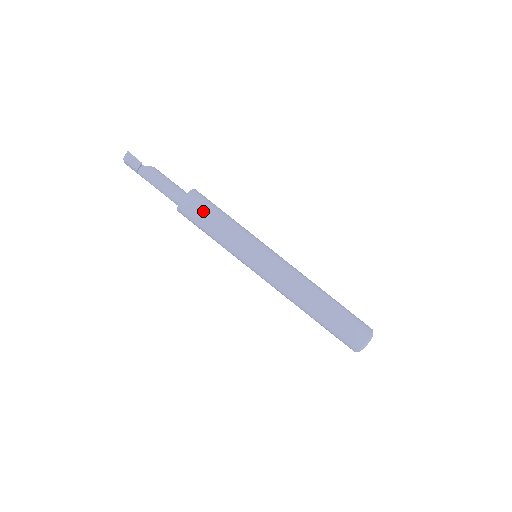
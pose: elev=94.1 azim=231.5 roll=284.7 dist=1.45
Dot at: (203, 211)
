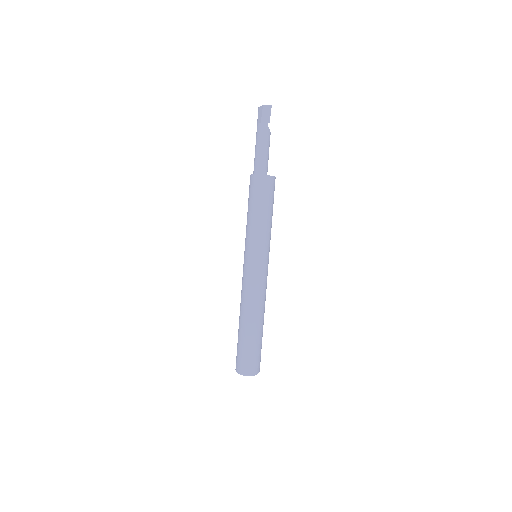
Dot at: (266, 197)
